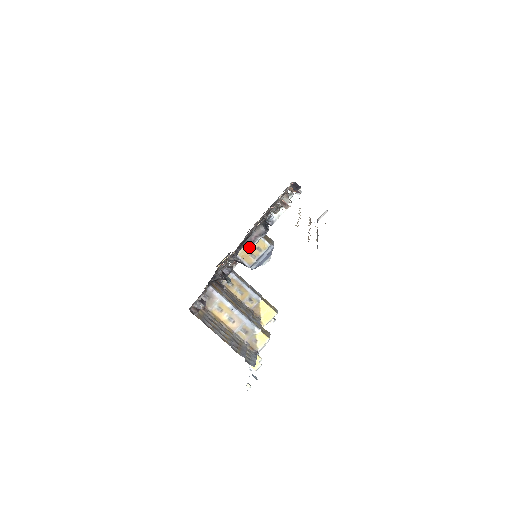
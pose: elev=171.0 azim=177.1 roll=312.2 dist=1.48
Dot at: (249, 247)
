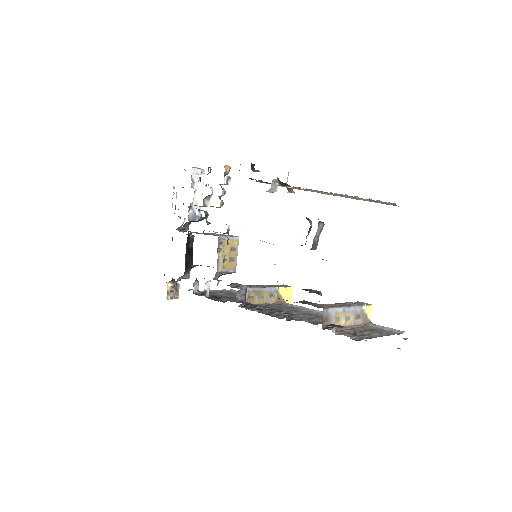
Dot at: occluded
